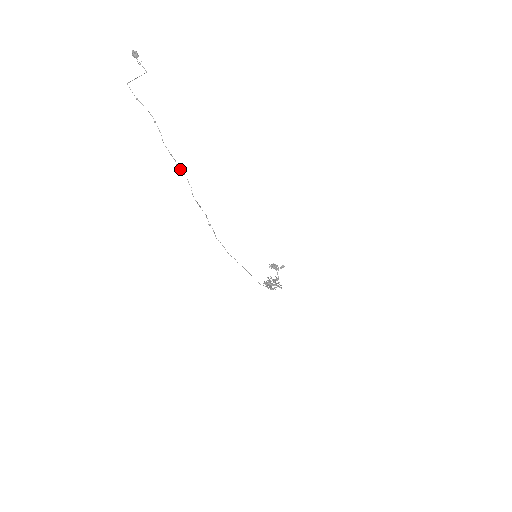
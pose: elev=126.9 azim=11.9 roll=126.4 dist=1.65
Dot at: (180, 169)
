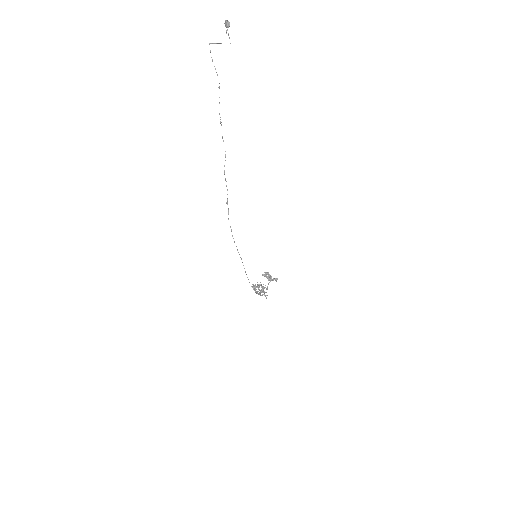
Dot at: occluded
